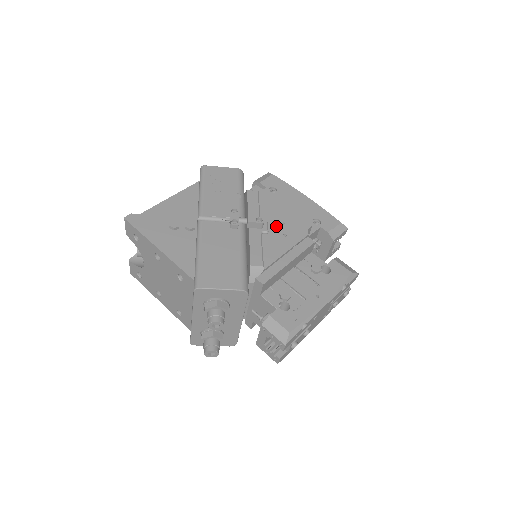
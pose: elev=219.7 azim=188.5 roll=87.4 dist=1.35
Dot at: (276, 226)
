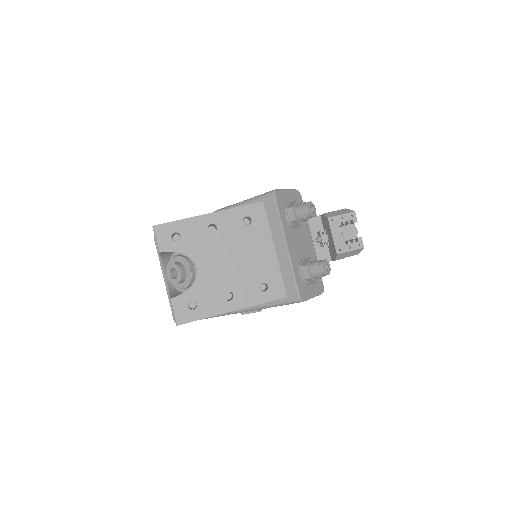
Dot at: occluded
